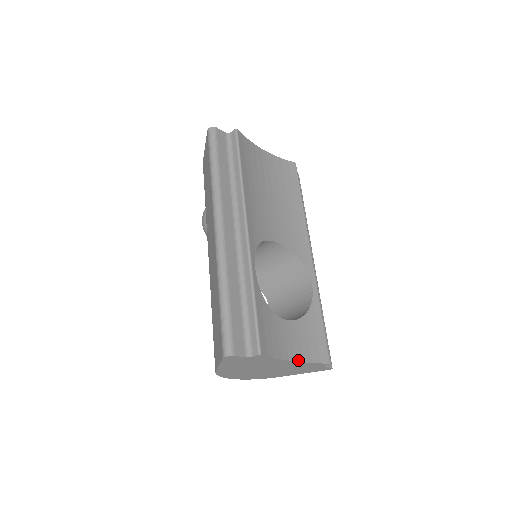
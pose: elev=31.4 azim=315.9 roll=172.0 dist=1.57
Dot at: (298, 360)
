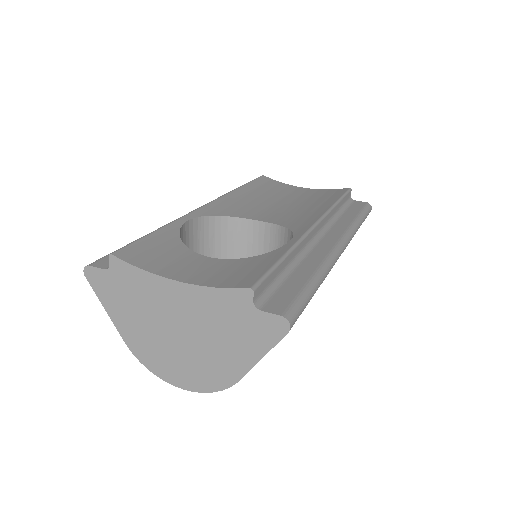
Dot at: (190, 282)
